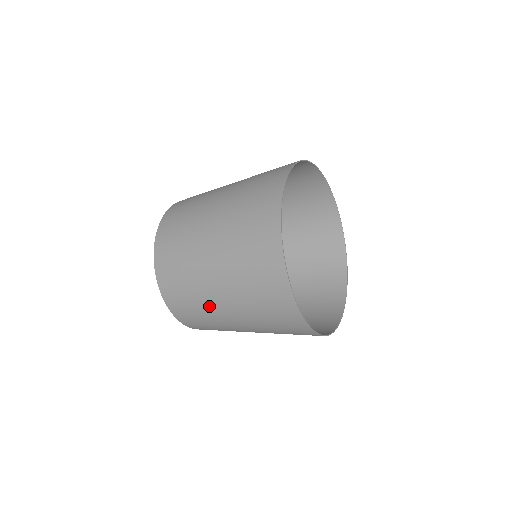
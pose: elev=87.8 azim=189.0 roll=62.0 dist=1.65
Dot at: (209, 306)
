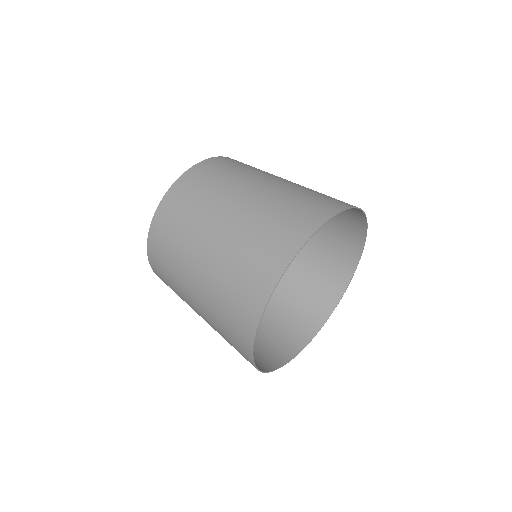
Dot at: occluded
